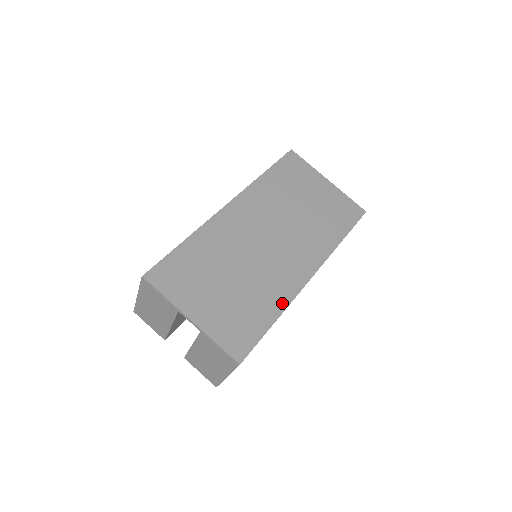
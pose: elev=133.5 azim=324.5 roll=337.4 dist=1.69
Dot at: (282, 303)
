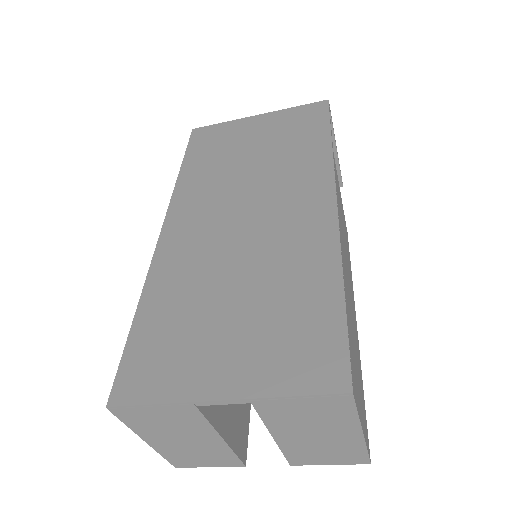
Dot at: (329, 261)
